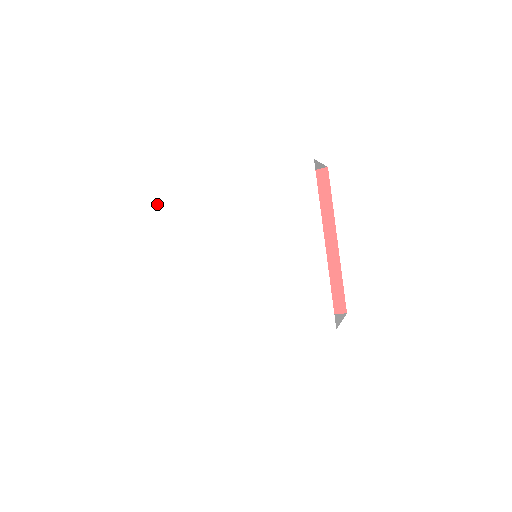
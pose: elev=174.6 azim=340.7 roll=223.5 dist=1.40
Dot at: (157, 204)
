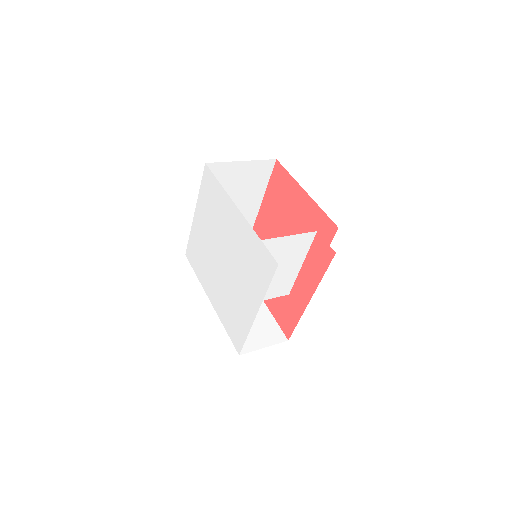
Dot at: (207, 172)
